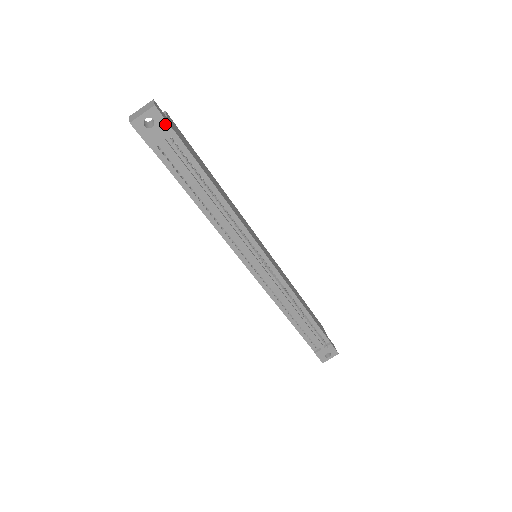
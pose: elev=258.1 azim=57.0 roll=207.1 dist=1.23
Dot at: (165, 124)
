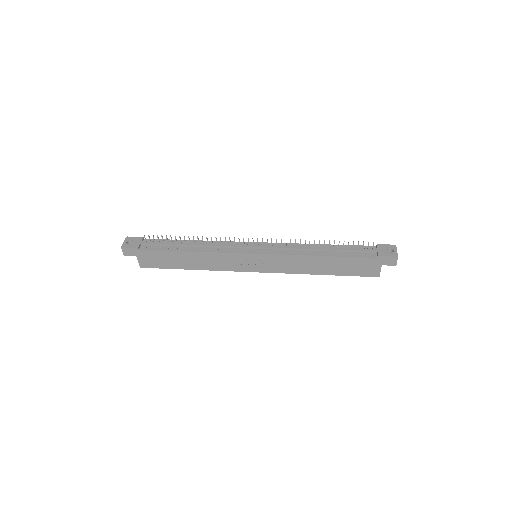
Dot at: (137, 238)
